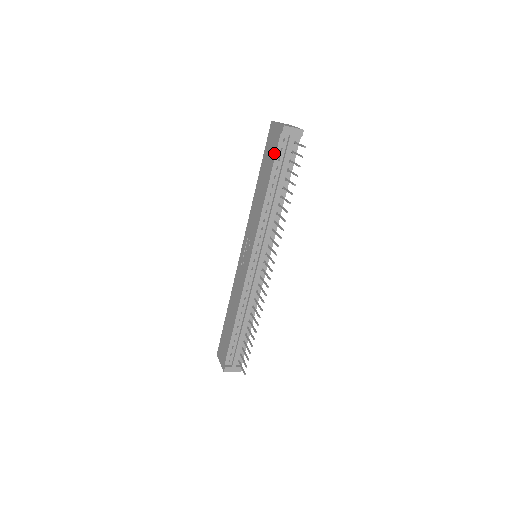
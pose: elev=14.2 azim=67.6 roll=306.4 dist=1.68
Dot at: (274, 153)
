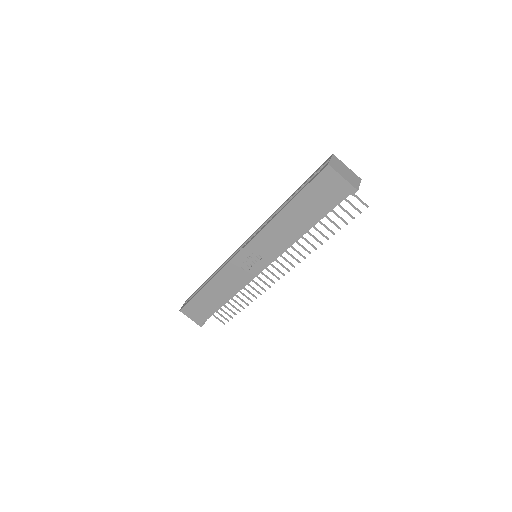
Dot at: (331, 205)
